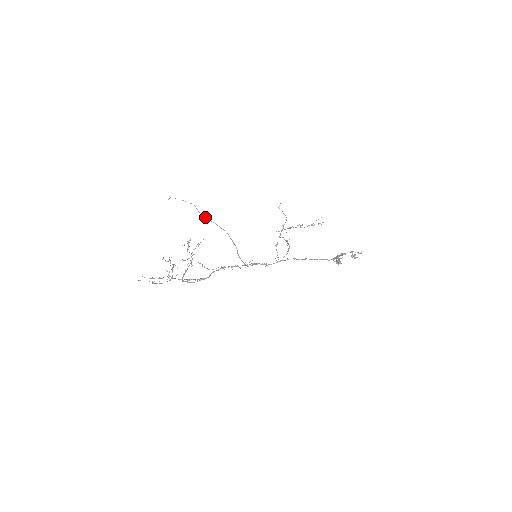
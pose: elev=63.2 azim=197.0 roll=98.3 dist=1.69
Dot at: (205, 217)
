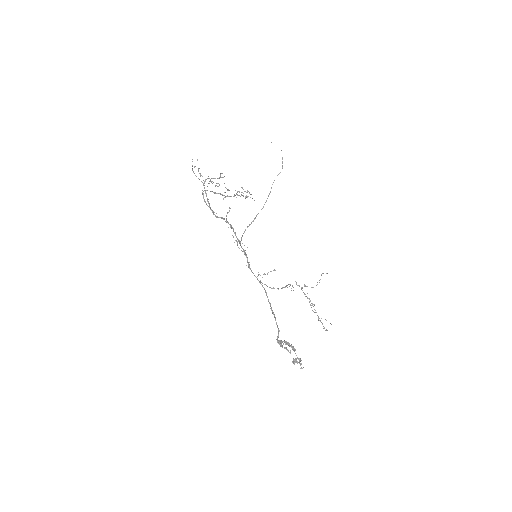
Dot at: occluded
